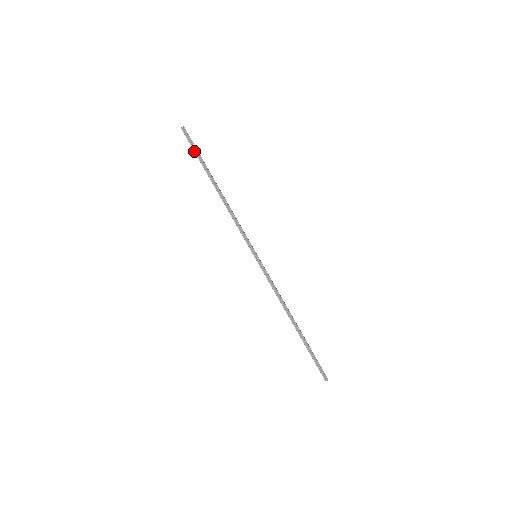
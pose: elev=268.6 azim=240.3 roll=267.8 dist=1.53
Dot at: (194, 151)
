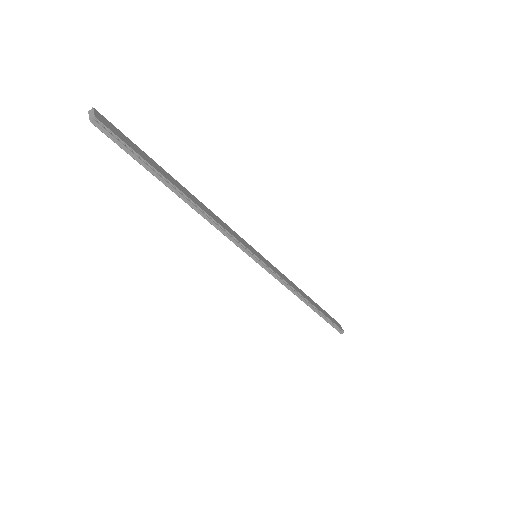
Dot at: (131, 156)
